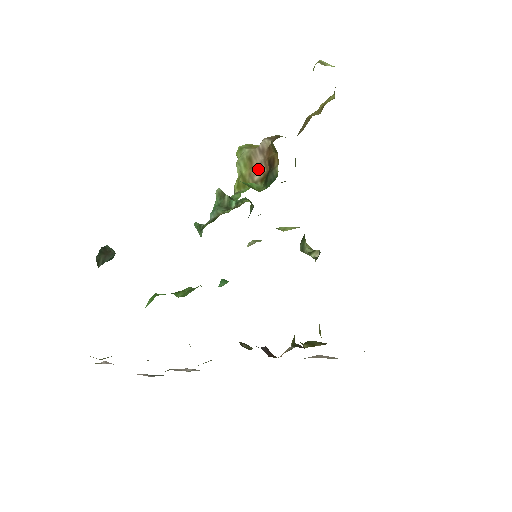
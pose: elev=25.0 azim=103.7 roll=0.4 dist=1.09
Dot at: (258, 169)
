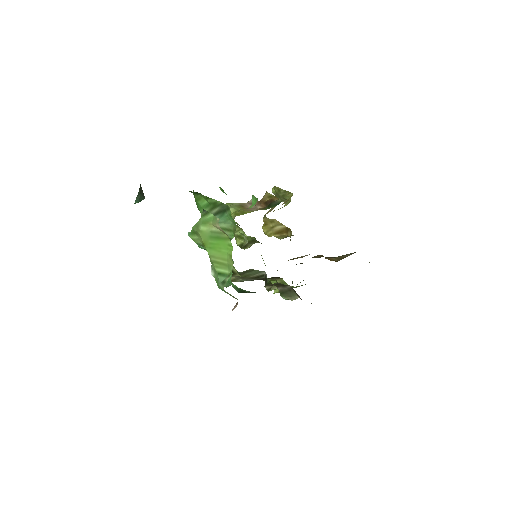
Dot at: (253, 208)
